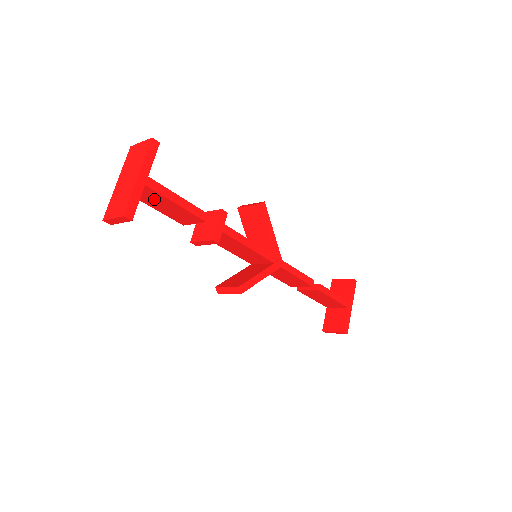
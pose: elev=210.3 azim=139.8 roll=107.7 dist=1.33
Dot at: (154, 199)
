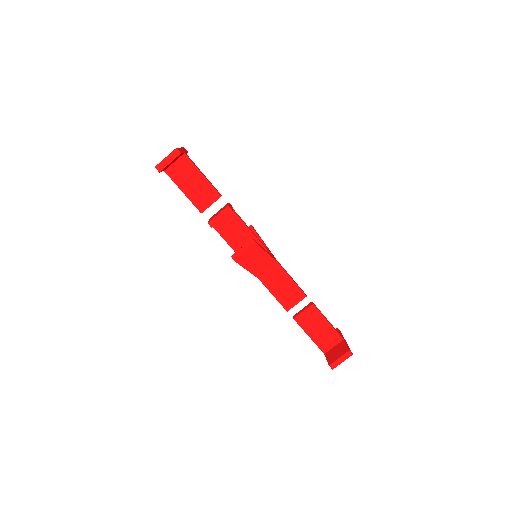
Dot at: (186, 174)
